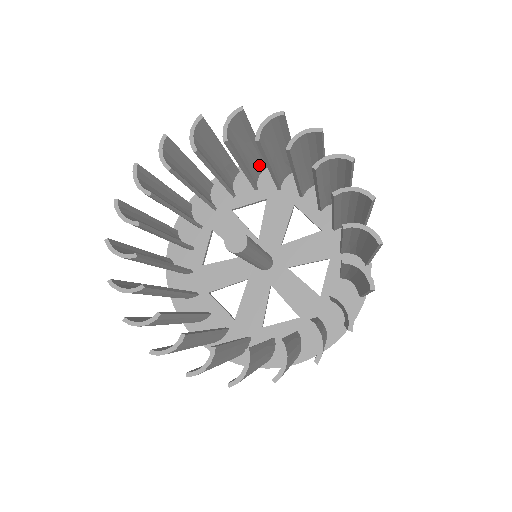
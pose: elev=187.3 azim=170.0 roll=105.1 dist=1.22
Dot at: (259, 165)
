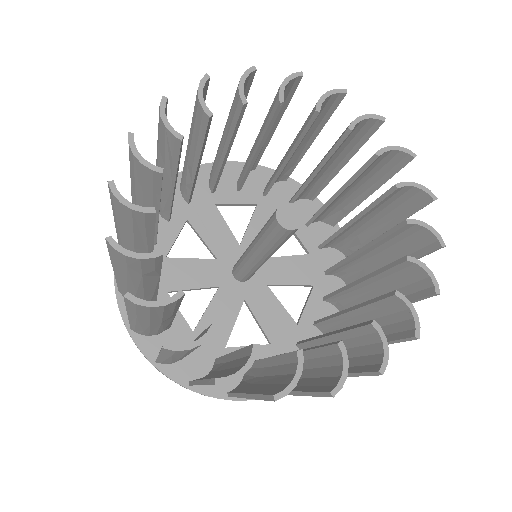
Dot at: occluded
